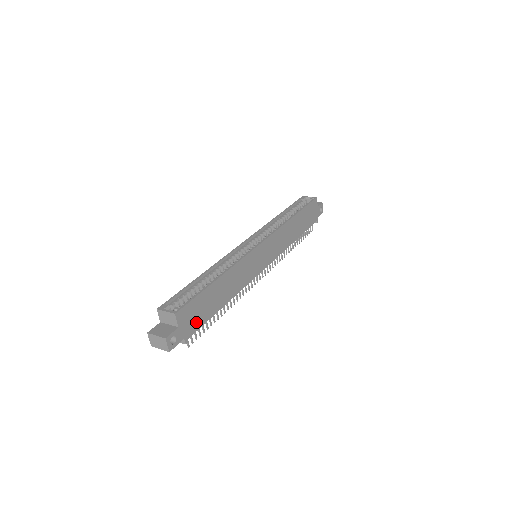
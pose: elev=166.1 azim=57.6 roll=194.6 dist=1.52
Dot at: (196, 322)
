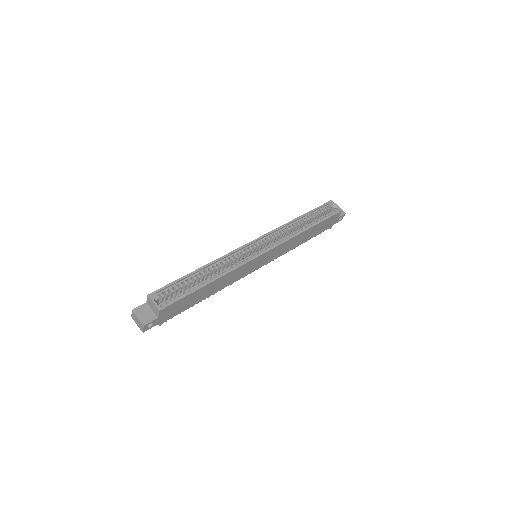
Dot at: (175, 312)
